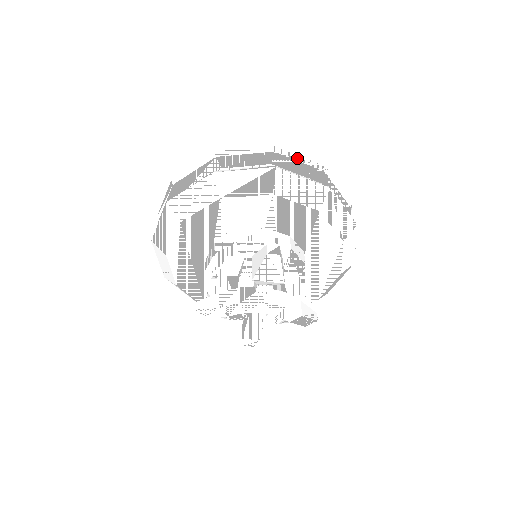
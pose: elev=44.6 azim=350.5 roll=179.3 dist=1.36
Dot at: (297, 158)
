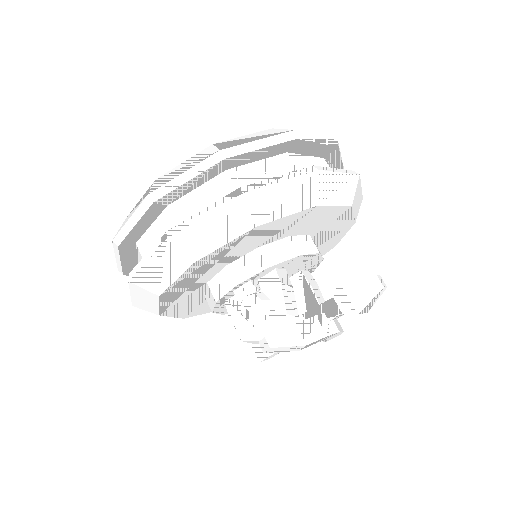
Dot at: occluded
